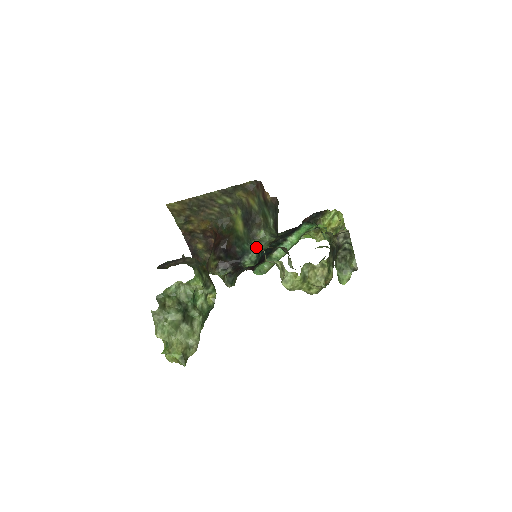
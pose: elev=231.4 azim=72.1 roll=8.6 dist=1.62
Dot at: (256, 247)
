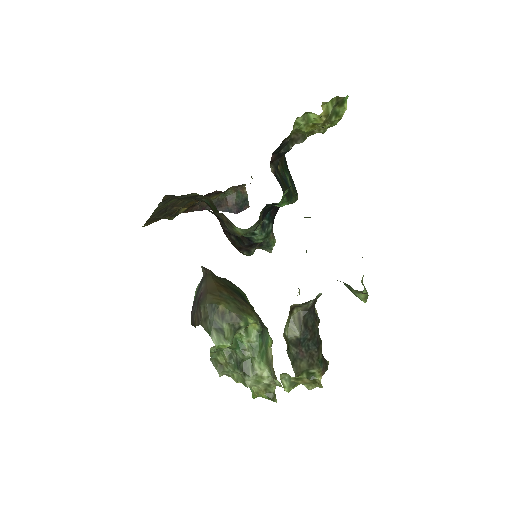
Dot at: occluded
